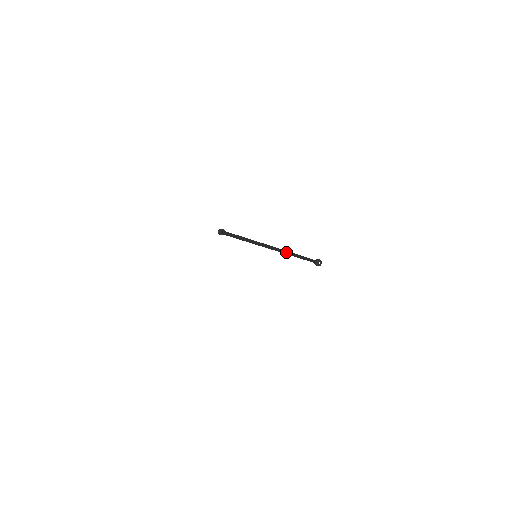
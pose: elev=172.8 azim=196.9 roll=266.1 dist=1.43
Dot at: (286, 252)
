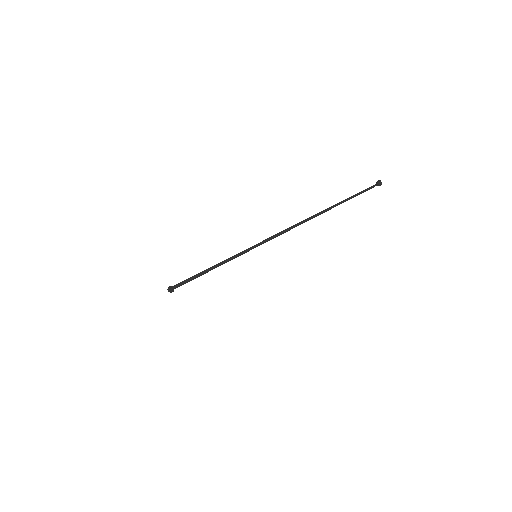
Dot at: (325, 209)
